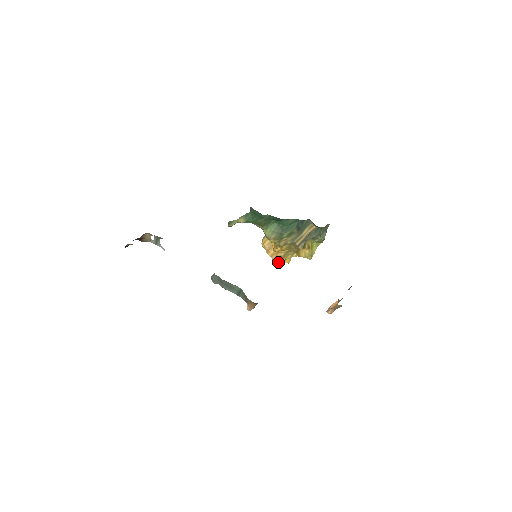
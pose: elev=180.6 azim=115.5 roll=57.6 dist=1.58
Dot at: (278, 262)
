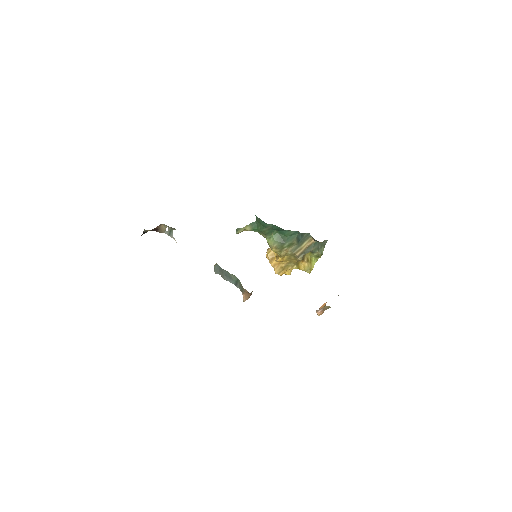
Dot at: (279, 272)
